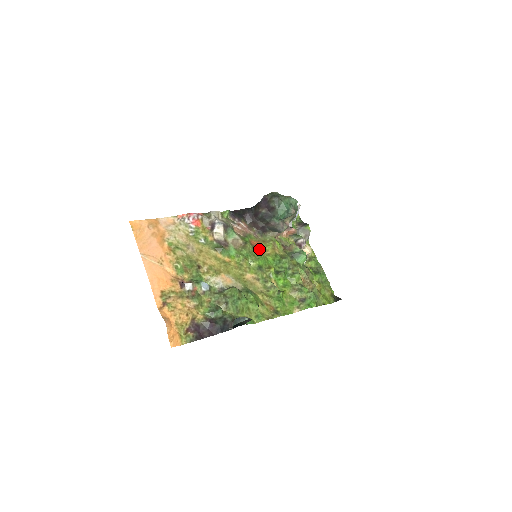
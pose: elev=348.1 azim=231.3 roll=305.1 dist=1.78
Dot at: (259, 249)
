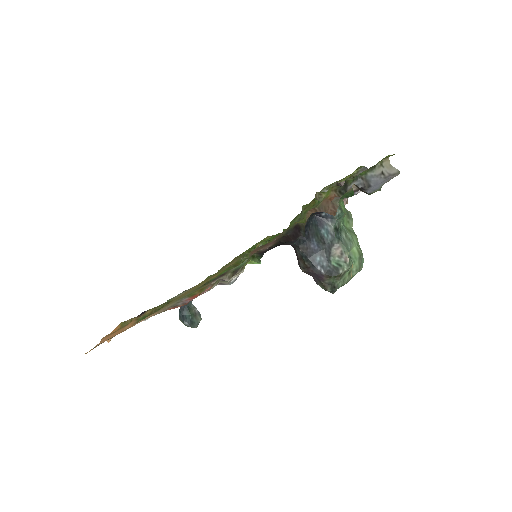
Dot at: occluded
